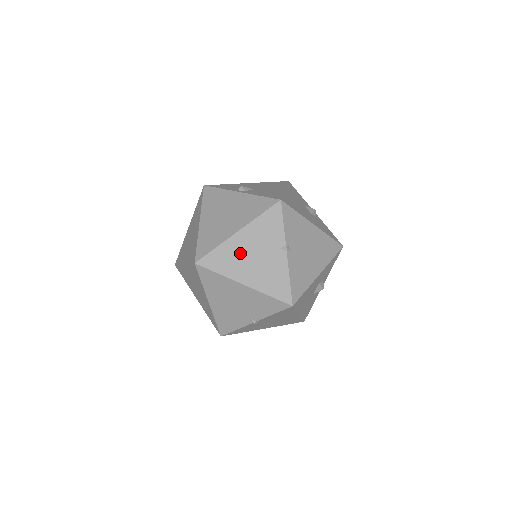
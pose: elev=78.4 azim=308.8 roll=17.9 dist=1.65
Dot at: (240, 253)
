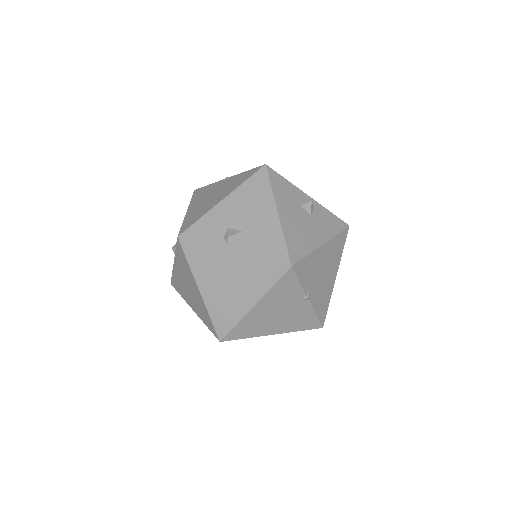
Dot at: (262, 319)
